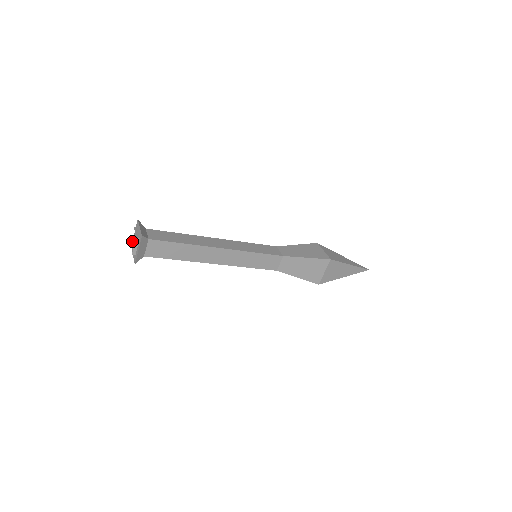
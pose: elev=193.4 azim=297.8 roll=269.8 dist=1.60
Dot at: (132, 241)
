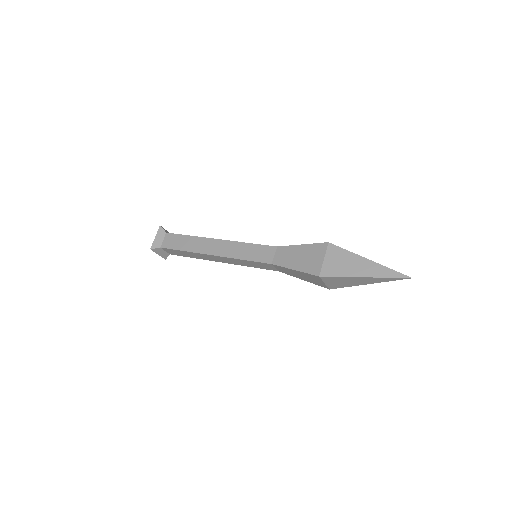
Dot at: occluded
